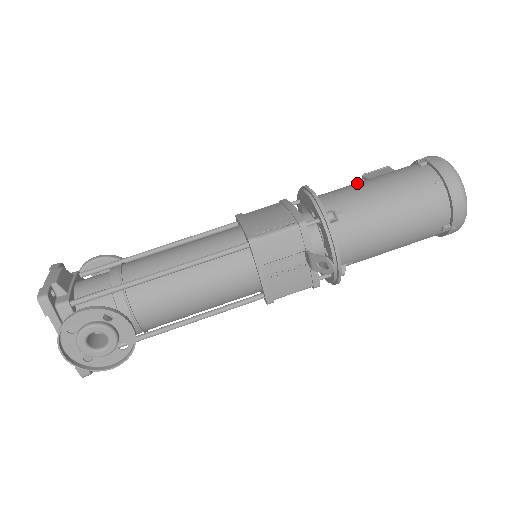
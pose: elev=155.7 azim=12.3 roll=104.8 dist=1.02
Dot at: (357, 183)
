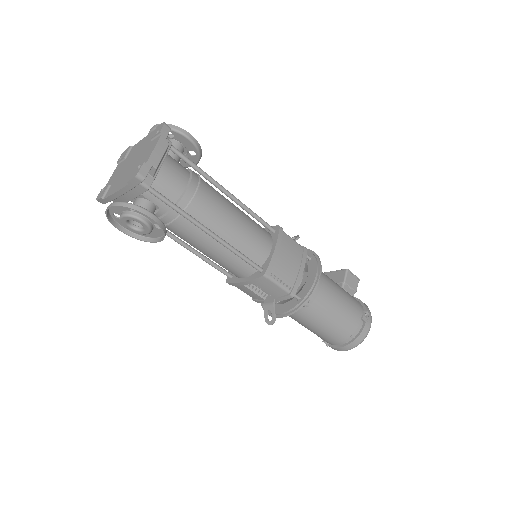
Dot at: (336, 292)
